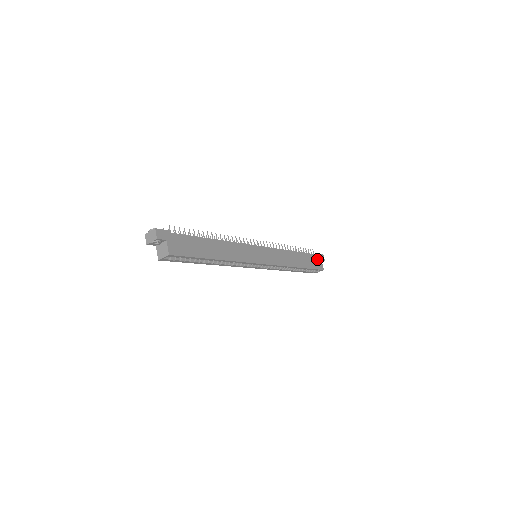
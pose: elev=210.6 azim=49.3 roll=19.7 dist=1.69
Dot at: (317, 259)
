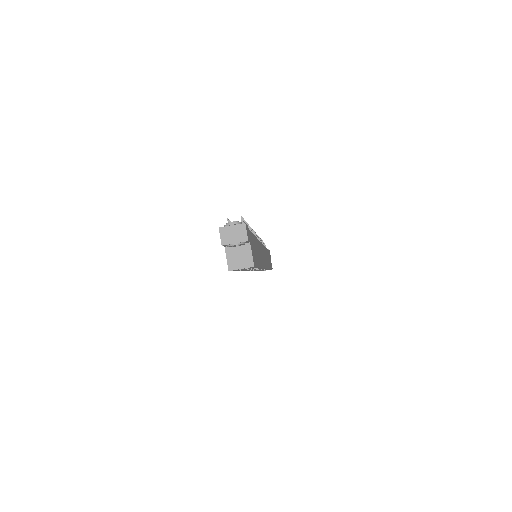
Dot at: occluded
